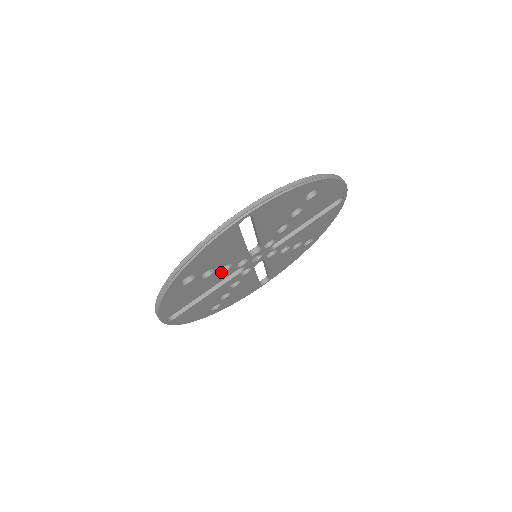
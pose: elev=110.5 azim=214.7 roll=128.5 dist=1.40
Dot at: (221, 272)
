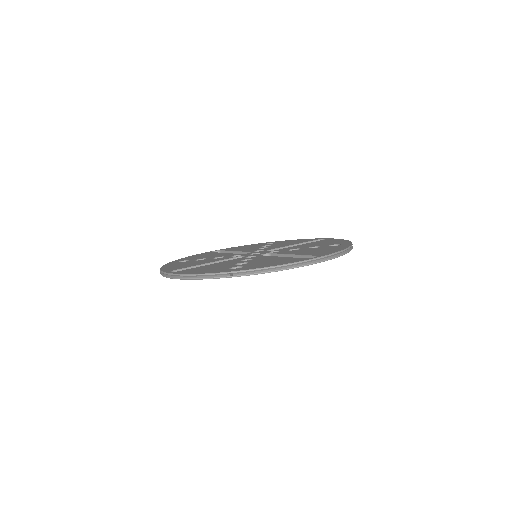
Dot at: occluded
